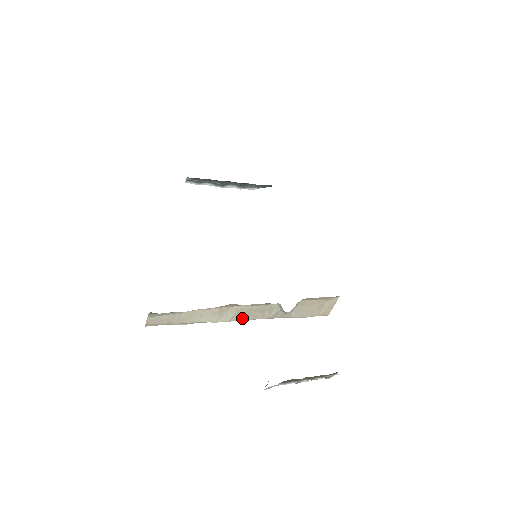
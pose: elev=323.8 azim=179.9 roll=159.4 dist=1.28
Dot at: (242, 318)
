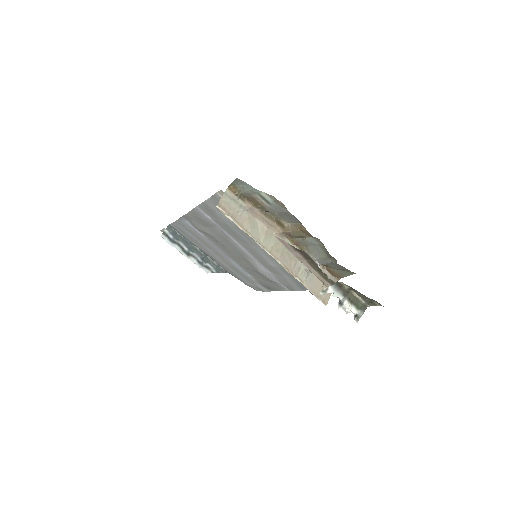
Dot at: (277, 255)
